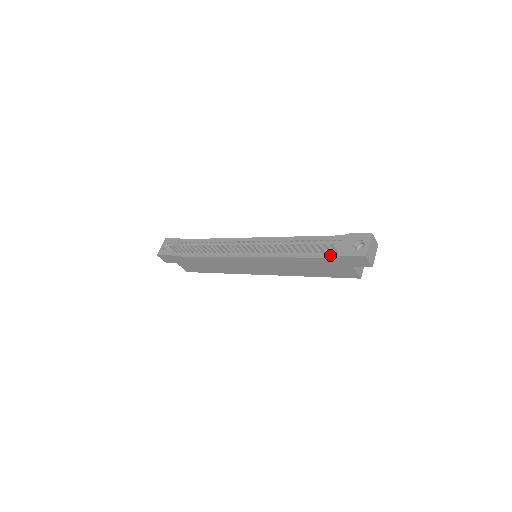
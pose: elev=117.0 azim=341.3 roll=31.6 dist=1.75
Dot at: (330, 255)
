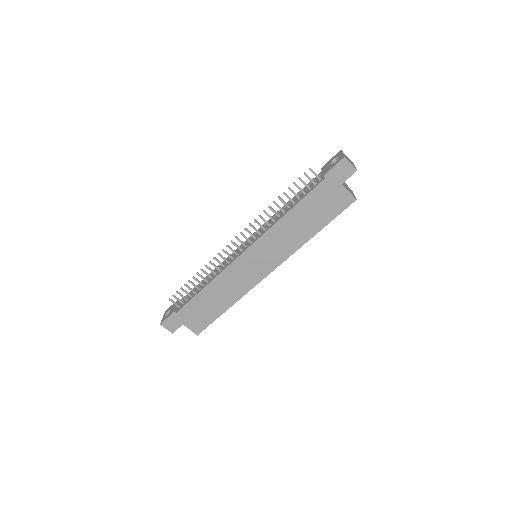
Dot at: (316, 185)
